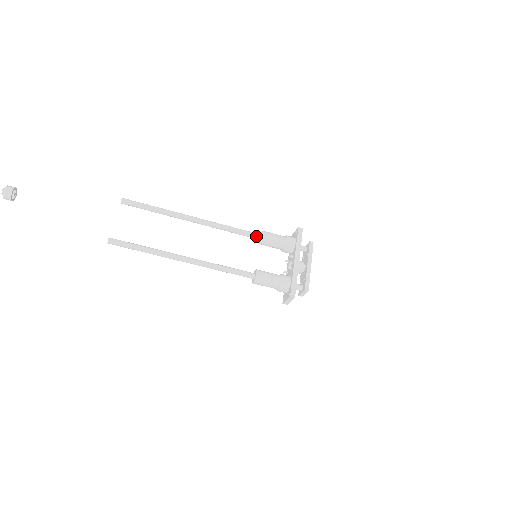
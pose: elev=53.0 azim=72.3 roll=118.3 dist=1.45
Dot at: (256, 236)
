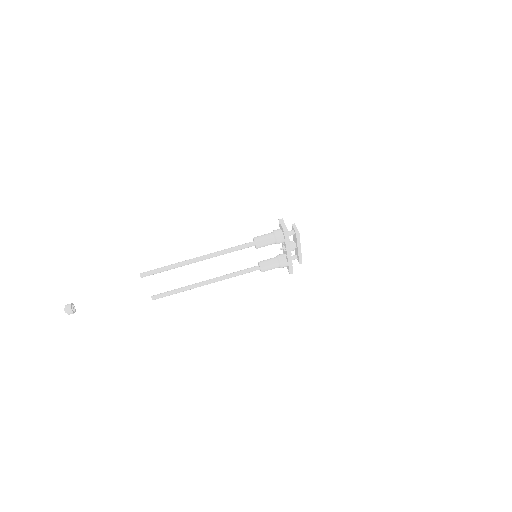
Dot at: (255, 267)
